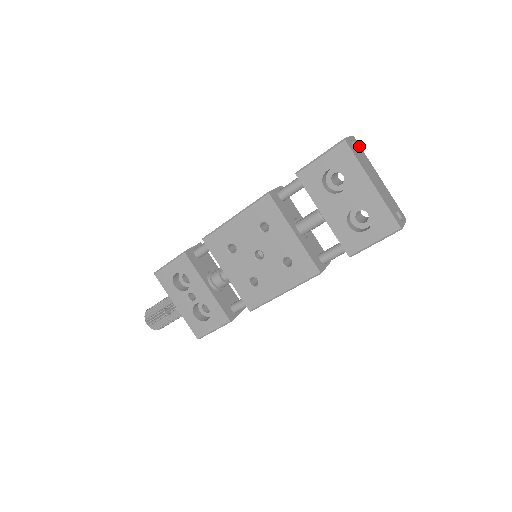
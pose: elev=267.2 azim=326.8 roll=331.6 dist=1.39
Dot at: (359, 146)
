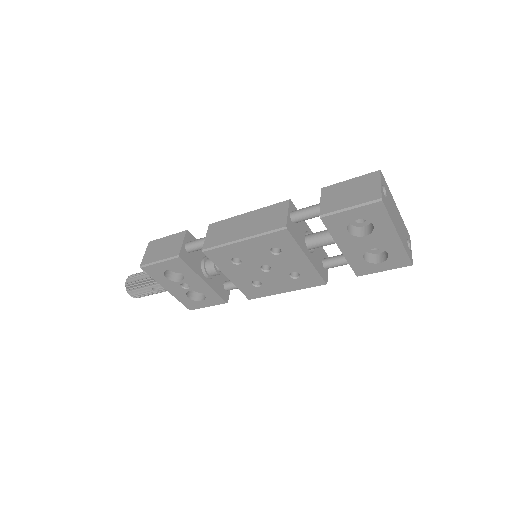
Dot at: (384, 180)
